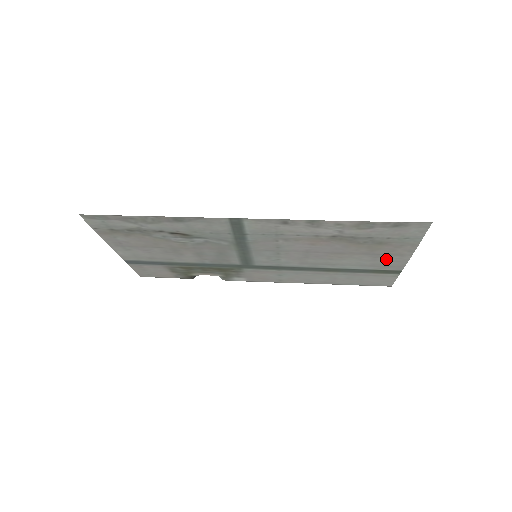
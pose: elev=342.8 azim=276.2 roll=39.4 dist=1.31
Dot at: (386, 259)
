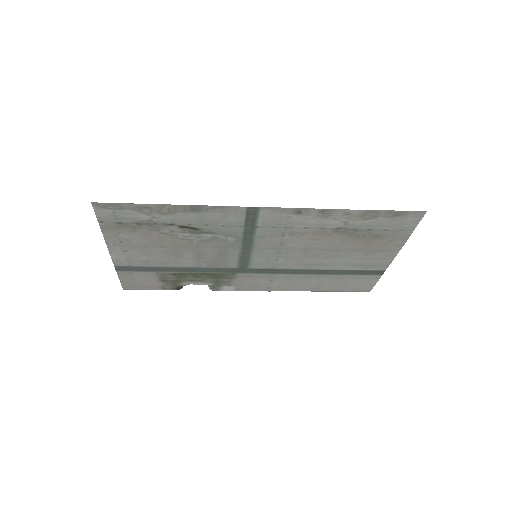
Dot at: (376, 256)
